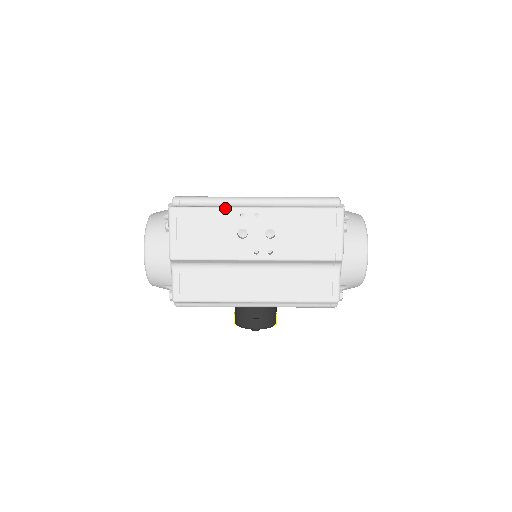
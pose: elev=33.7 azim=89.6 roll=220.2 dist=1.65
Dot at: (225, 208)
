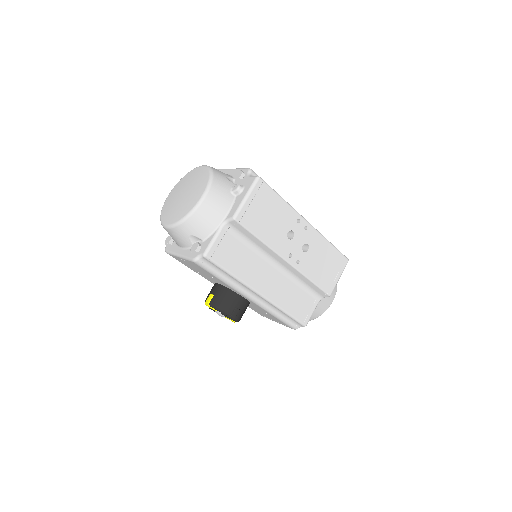
Dot at: (292, 207)
